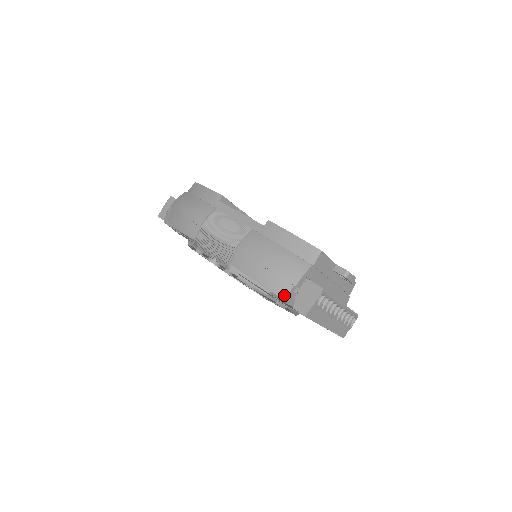
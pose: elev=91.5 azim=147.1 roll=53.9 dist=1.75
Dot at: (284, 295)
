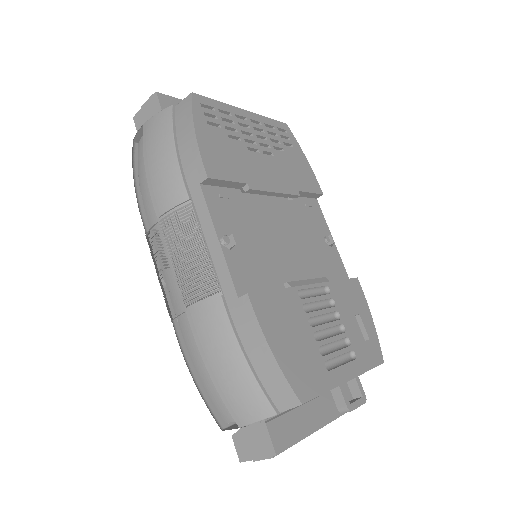
Dot at: (224, 419)
